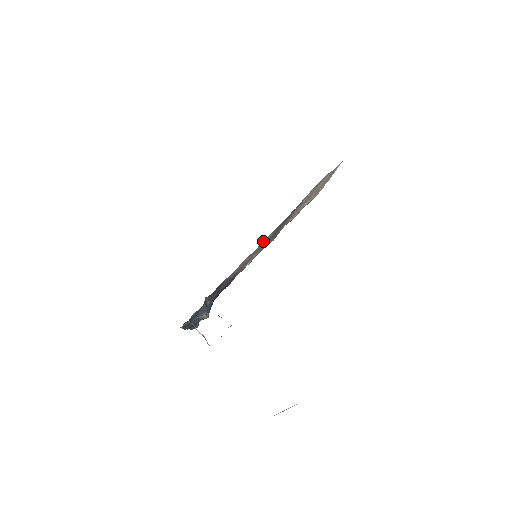
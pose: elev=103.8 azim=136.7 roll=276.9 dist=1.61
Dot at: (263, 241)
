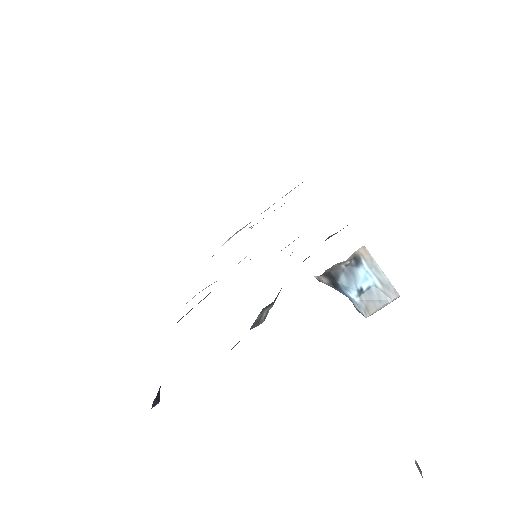
Dot at: occluded
